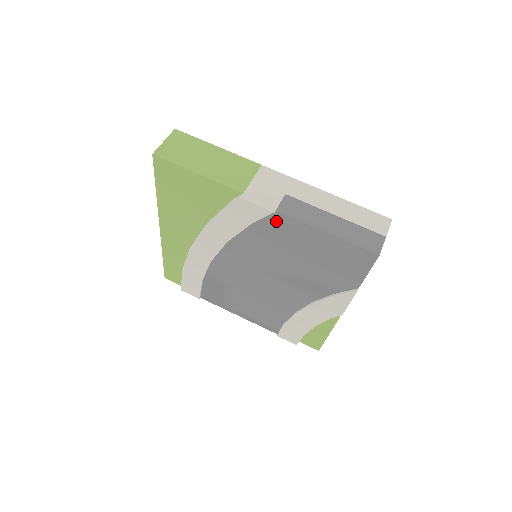
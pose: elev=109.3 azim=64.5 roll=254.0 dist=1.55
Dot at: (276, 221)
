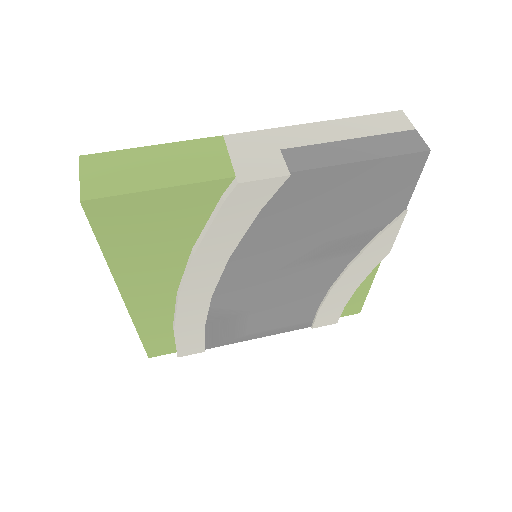
Dot at: (292, 187)
